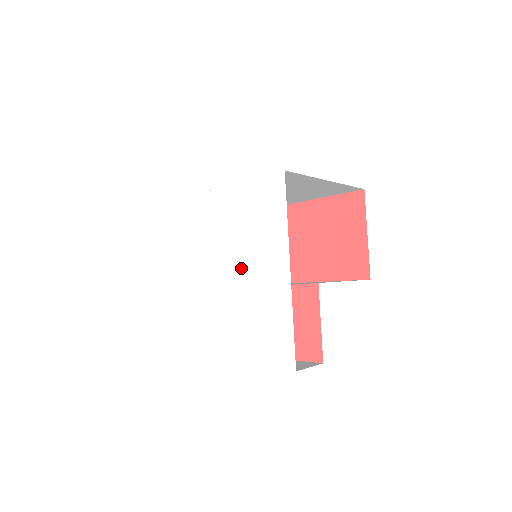
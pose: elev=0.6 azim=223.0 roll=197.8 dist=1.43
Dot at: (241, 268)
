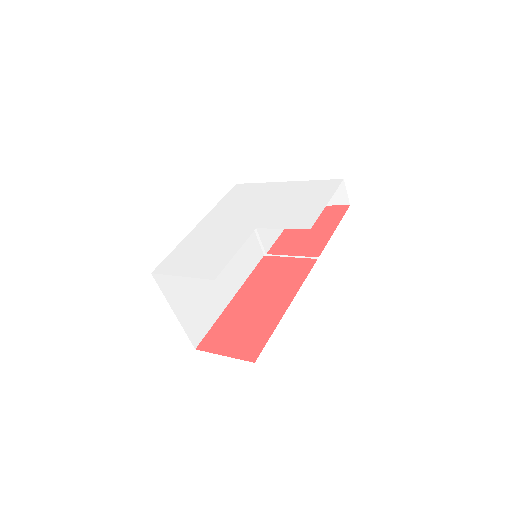
Dot at: (263, 205)
